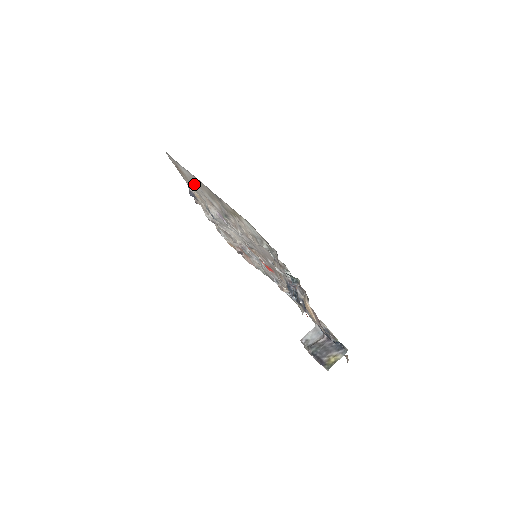
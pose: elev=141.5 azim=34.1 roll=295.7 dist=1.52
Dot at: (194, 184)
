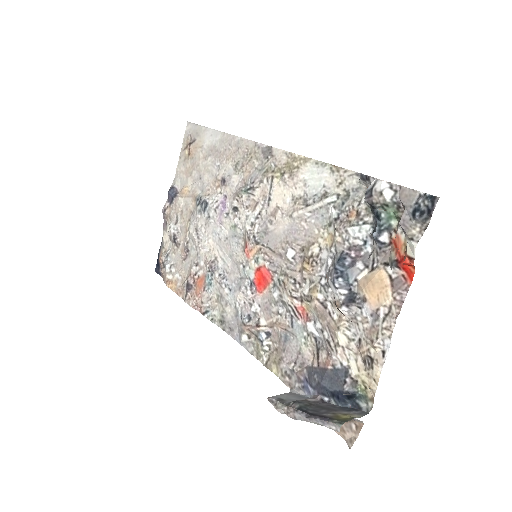
Dot at: (209, 159)
